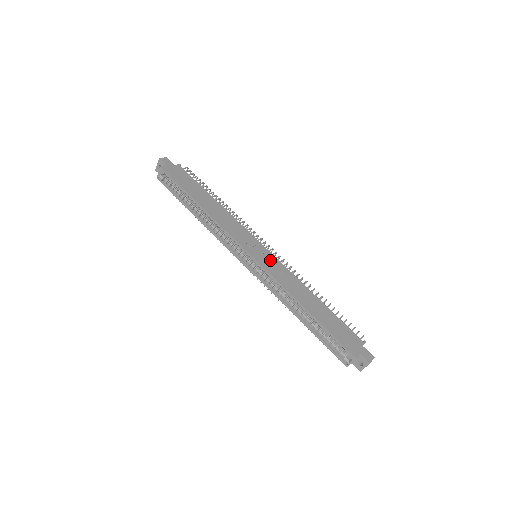
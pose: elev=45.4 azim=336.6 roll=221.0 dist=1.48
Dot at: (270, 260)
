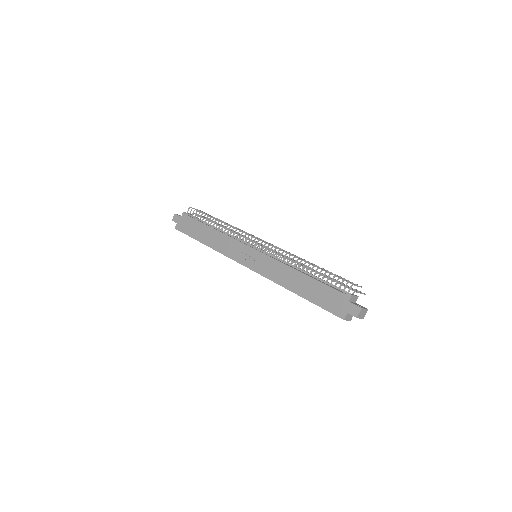
Dot at: (260, 260)
